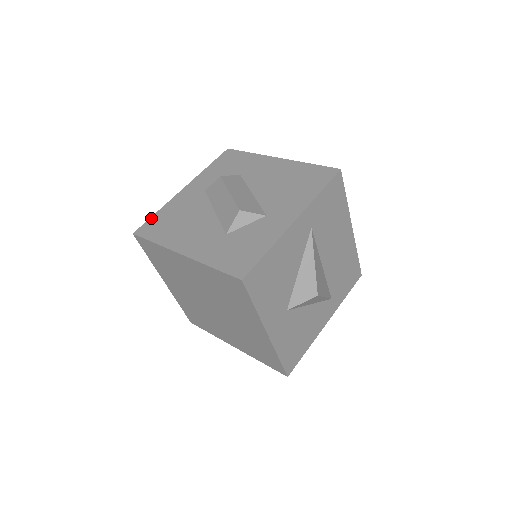
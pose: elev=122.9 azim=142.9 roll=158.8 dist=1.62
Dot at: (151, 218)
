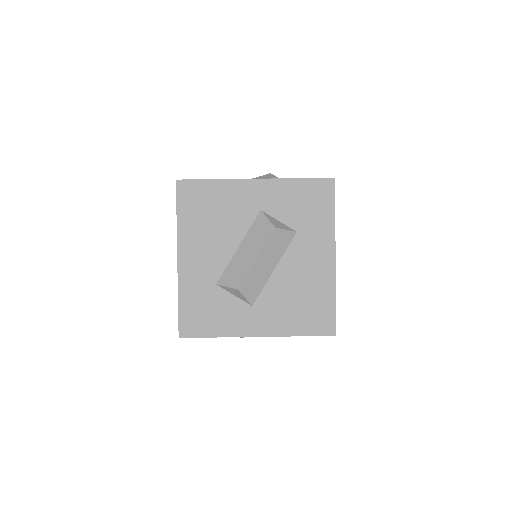
Dot at: (202, 181)
